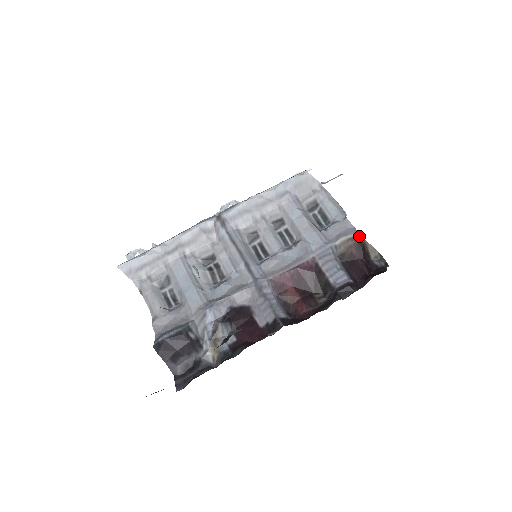
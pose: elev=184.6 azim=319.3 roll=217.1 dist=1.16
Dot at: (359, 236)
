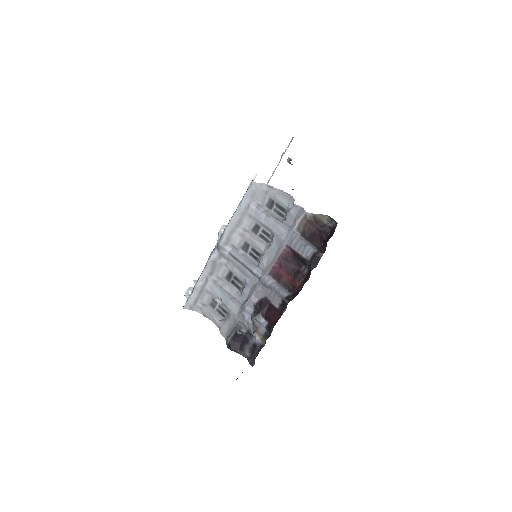
Dot at: (308, 214)
